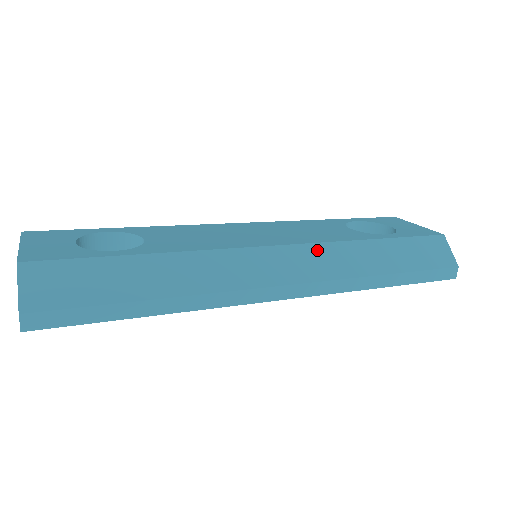
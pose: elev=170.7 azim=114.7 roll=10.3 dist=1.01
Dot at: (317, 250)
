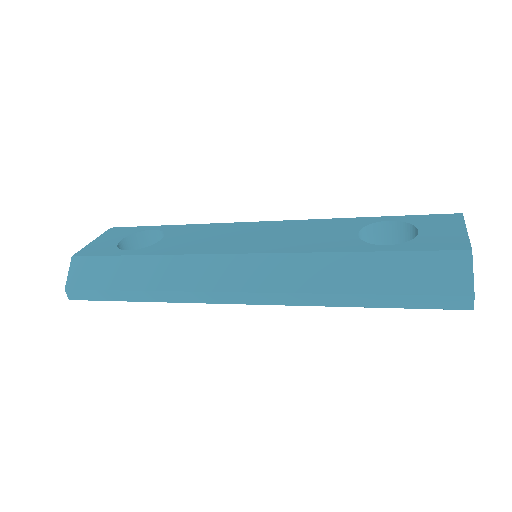
Dot at: (280, 261)
